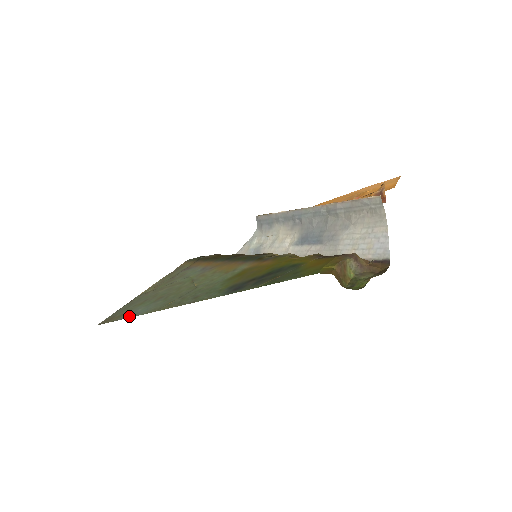
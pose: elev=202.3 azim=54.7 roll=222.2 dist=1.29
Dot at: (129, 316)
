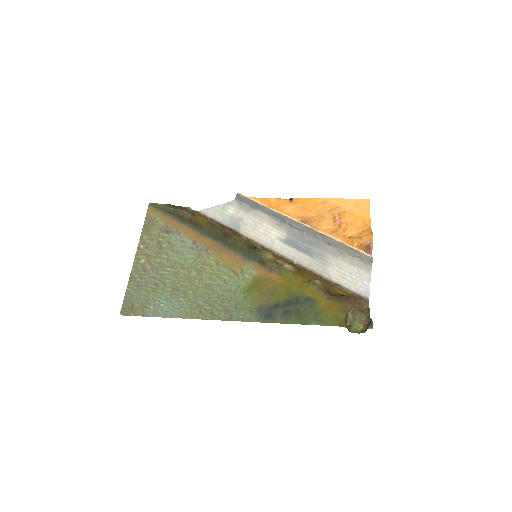
Dot at: (158, 314)
